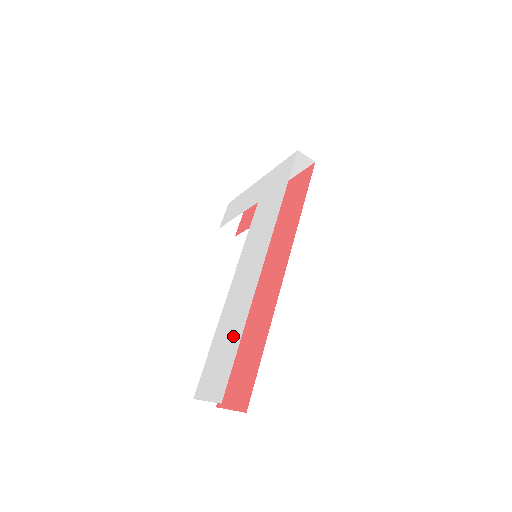
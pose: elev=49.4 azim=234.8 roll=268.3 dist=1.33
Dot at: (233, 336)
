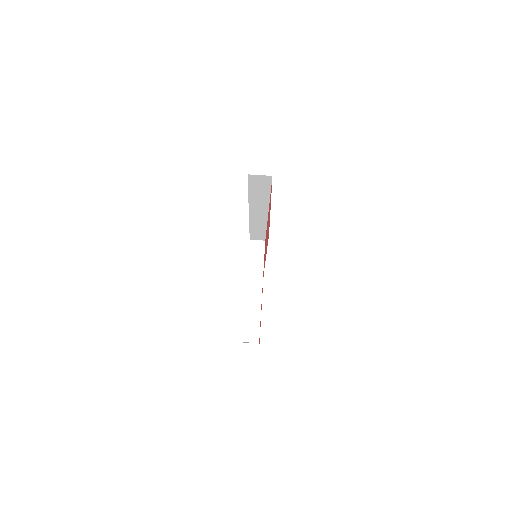
Dot at: occluded
